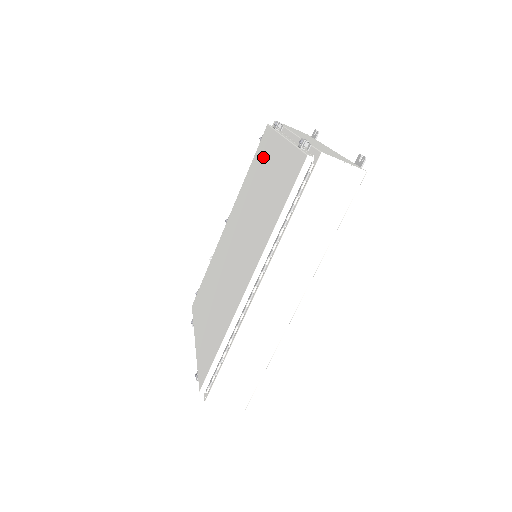
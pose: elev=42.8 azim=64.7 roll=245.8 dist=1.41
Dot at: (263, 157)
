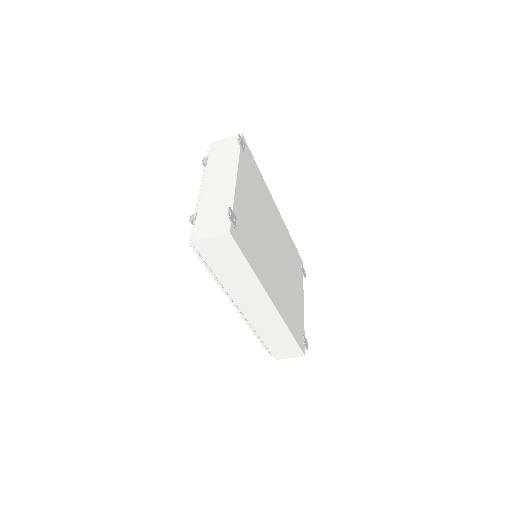
Dot at: occluded
